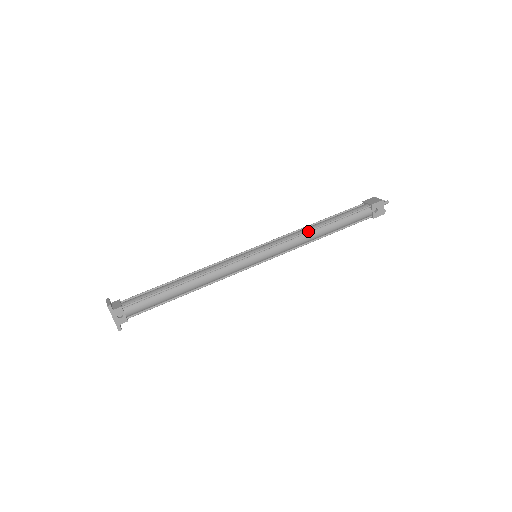
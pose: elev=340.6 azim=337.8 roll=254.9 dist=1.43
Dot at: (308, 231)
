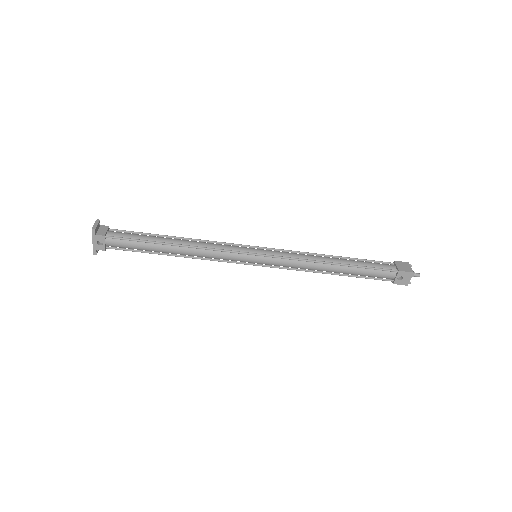
Dot at: (319, 261)
